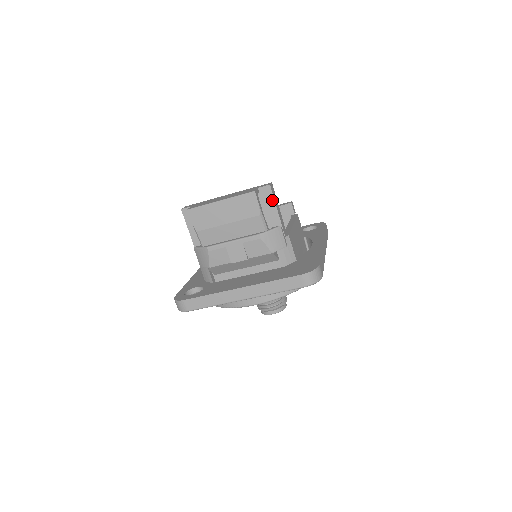
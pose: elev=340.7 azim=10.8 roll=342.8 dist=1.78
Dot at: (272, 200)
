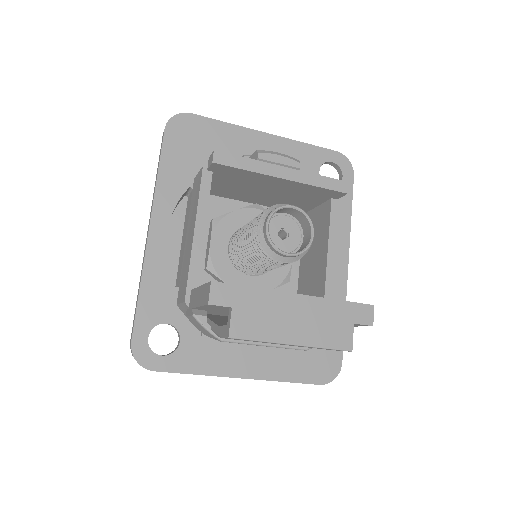
Dot at: (355, 326)
